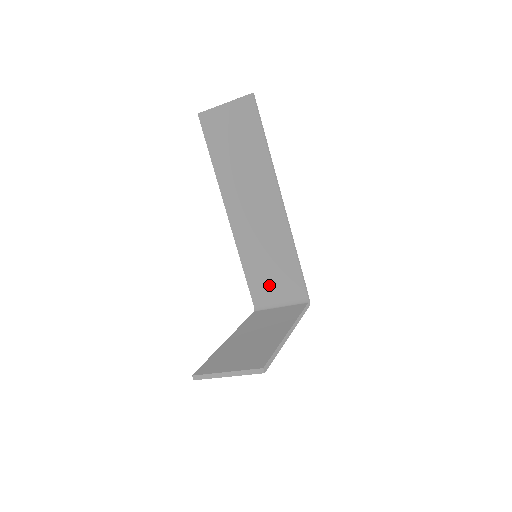
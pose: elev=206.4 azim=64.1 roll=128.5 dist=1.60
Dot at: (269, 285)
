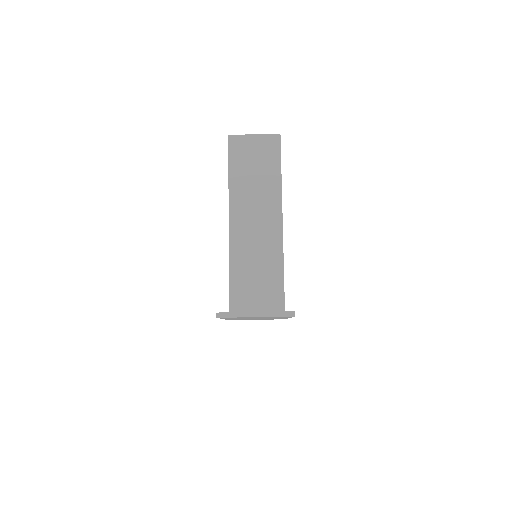
Dot at: (251, 294)
